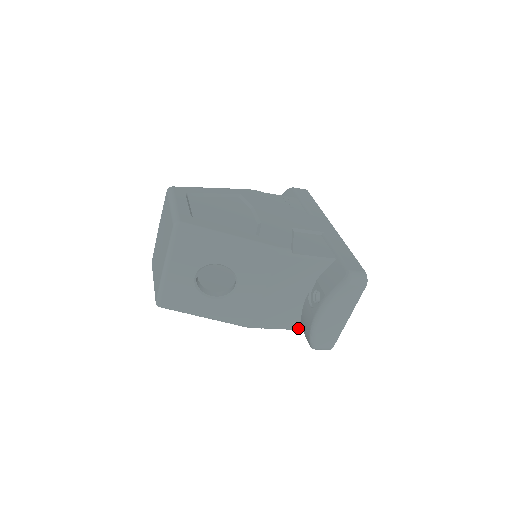
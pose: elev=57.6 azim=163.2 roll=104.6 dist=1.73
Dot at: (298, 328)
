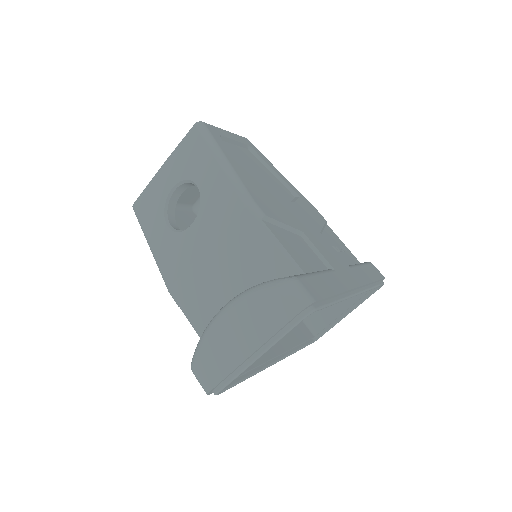
Dot at: occluded
